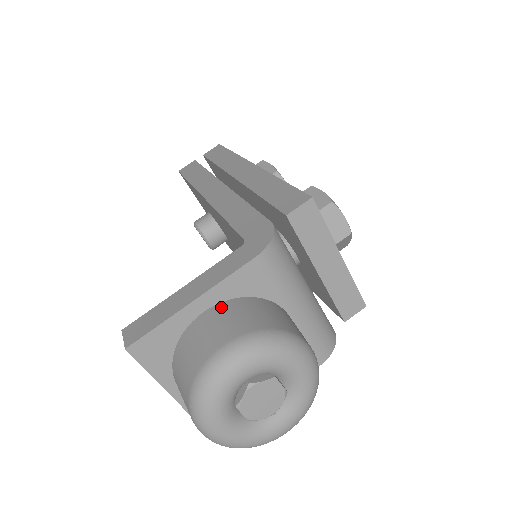
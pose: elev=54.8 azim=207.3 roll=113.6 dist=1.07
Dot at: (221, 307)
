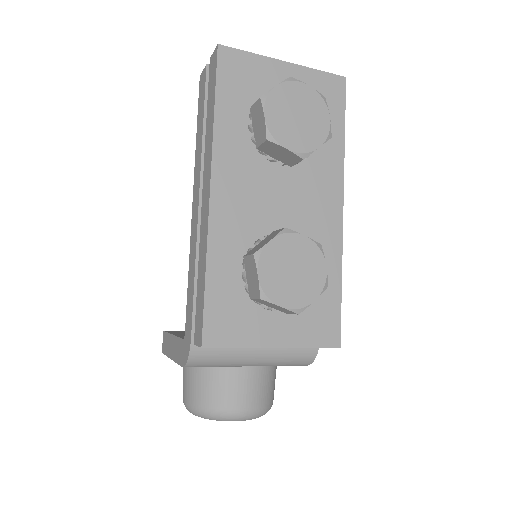
Dot at: (187, 367)
